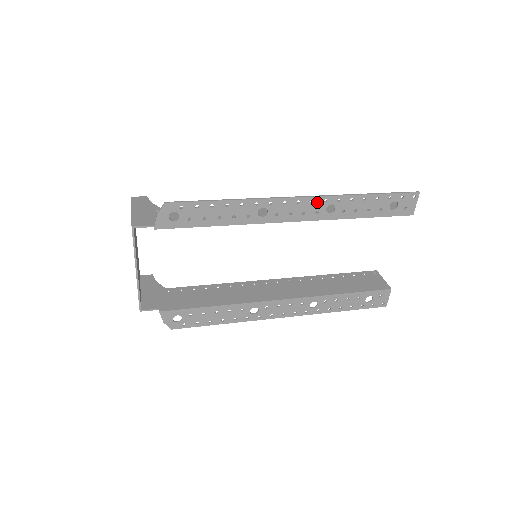
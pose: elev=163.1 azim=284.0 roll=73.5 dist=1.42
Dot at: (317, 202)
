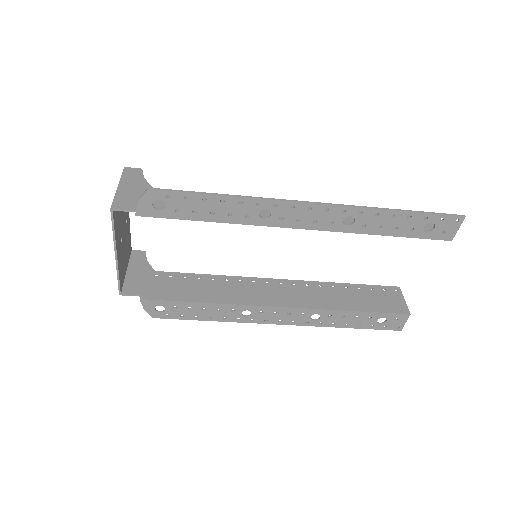
Dot at: (333, 211)
